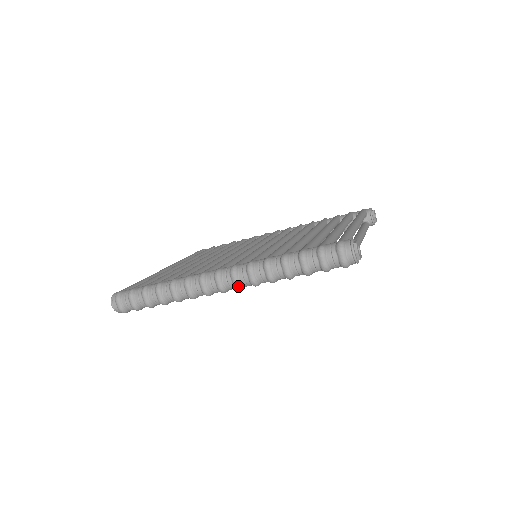
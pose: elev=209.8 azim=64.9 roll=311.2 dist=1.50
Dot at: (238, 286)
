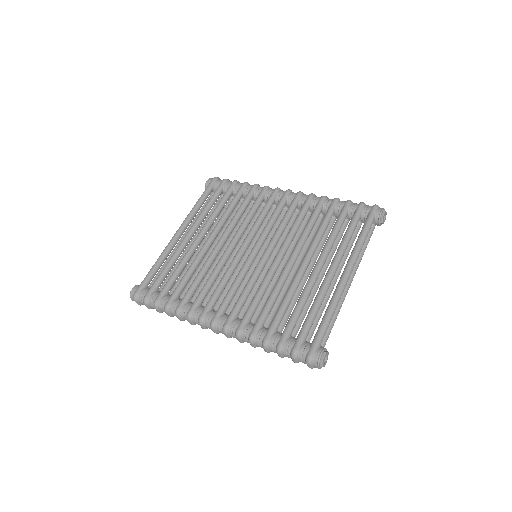
Dot at: occluded
